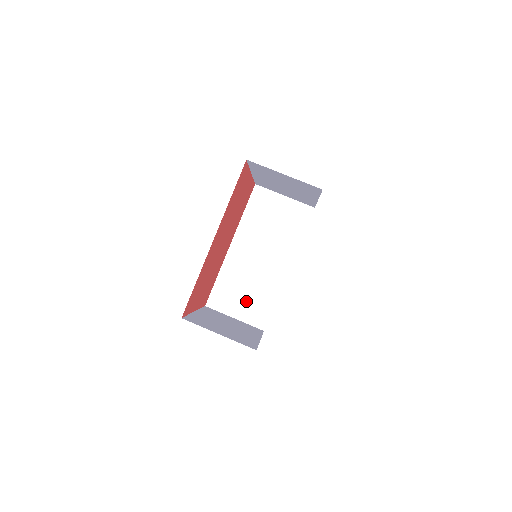
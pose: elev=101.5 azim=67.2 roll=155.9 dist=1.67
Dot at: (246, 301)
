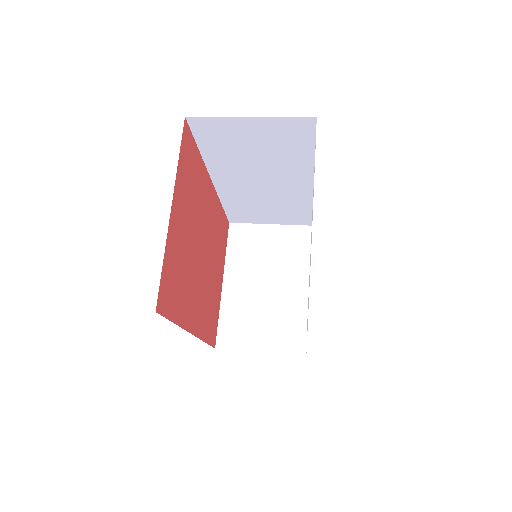
Dot at: occluded
